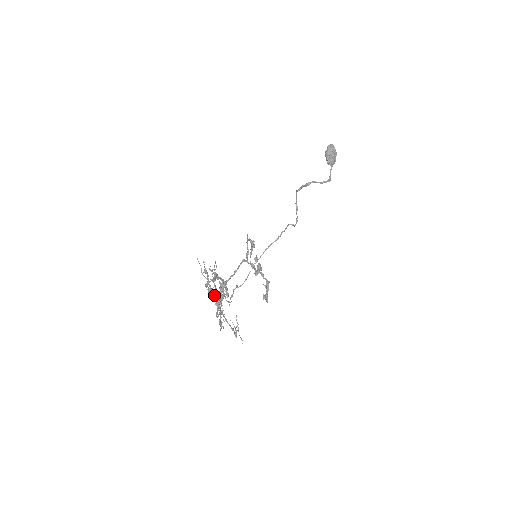
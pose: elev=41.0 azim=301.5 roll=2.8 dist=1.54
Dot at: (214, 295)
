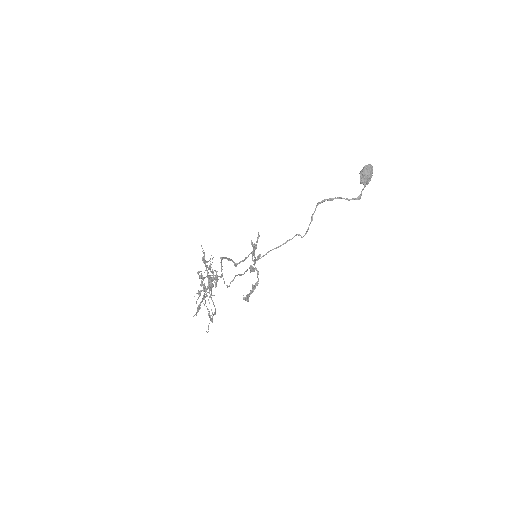
Dot at: (201, 284)
